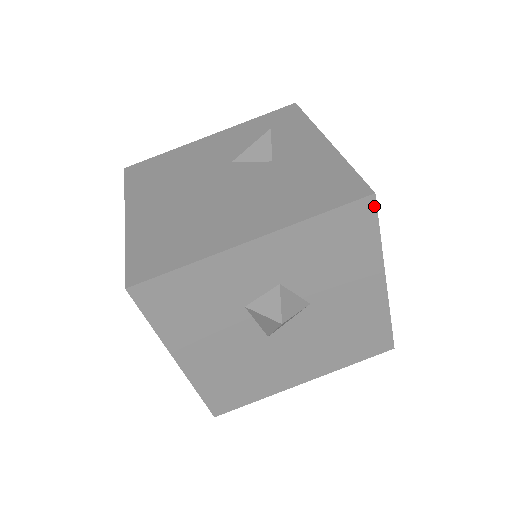
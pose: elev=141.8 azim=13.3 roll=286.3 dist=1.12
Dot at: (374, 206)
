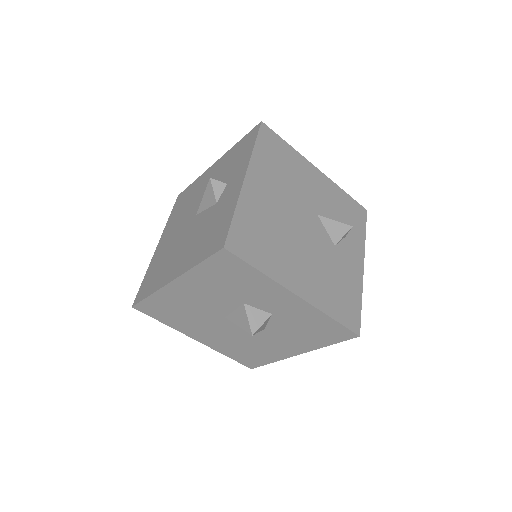
Dot at: (351, 338)
